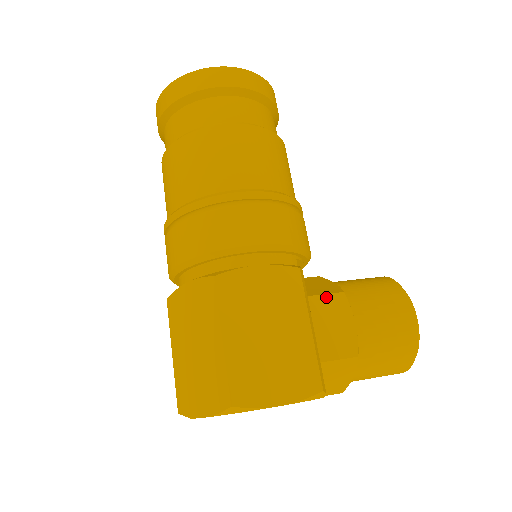
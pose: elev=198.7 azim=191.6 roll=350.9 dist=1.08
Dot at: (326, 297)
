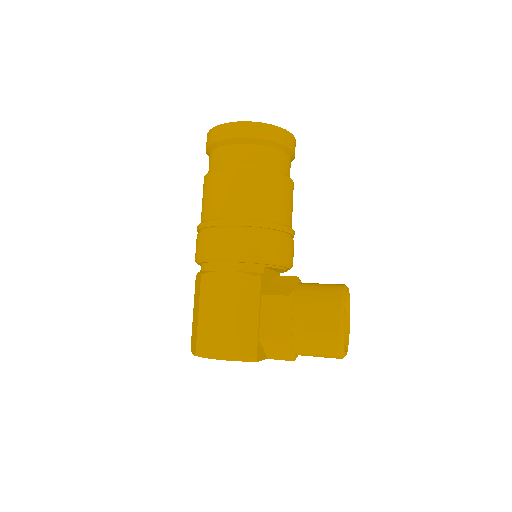
Dot at: (275, 297)
